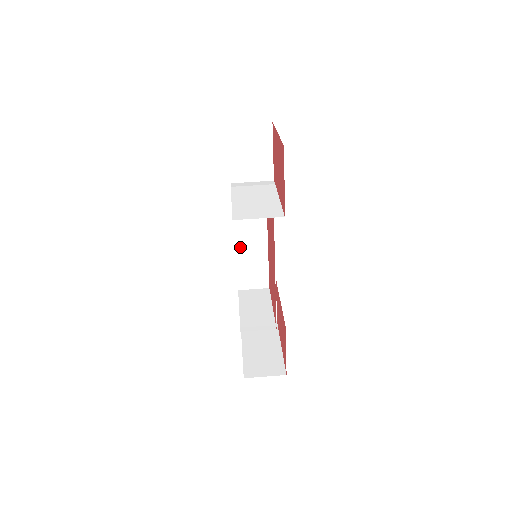
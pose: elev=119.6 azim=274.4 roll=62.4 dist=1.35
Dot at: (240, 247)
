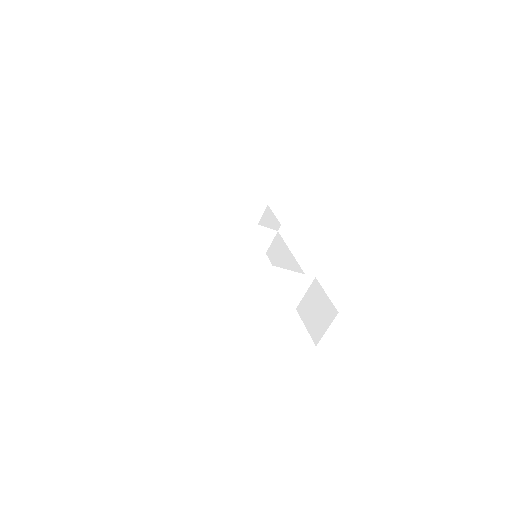
Dot at: occluded
